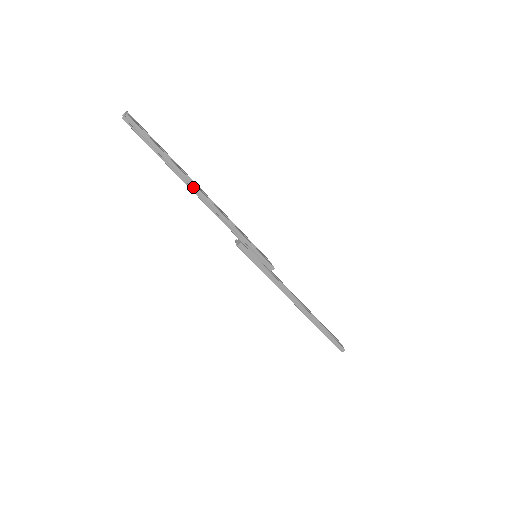
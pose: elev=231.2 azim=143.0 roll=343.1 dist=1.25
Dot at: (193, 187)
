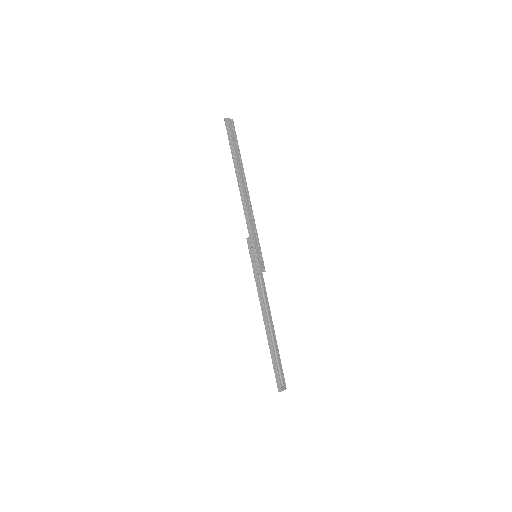
Dot at: (239, 180)
